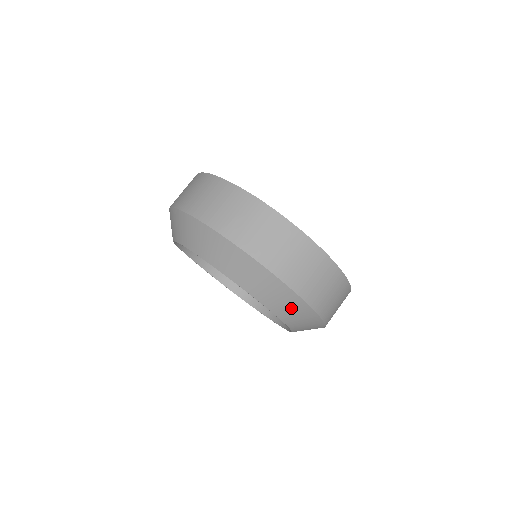
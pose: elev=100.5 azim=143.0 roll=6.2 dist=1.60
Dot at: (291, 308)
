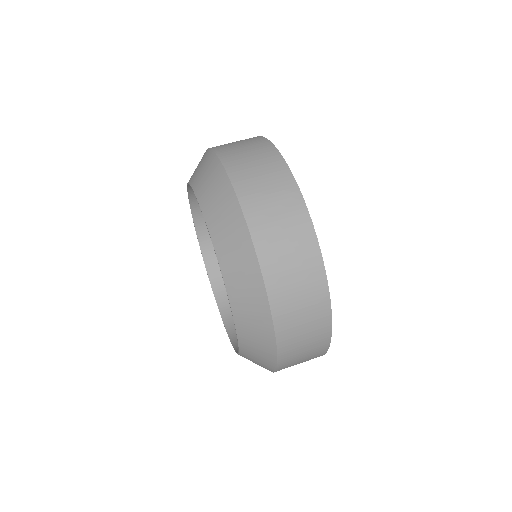
Dot at: (259, 357)
